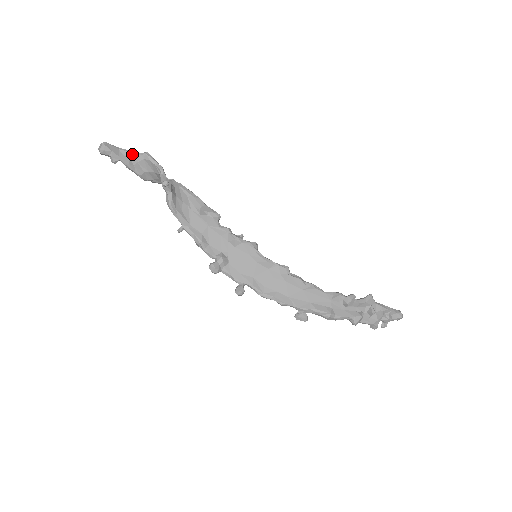
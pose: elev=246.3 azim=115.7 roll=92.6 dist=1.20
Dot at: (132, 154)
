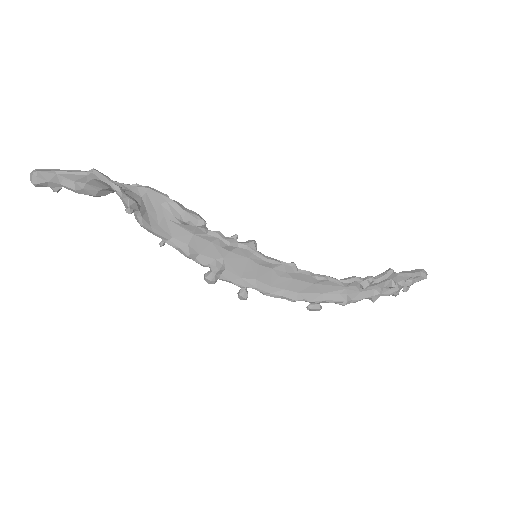
Dot at: (75, 176)
